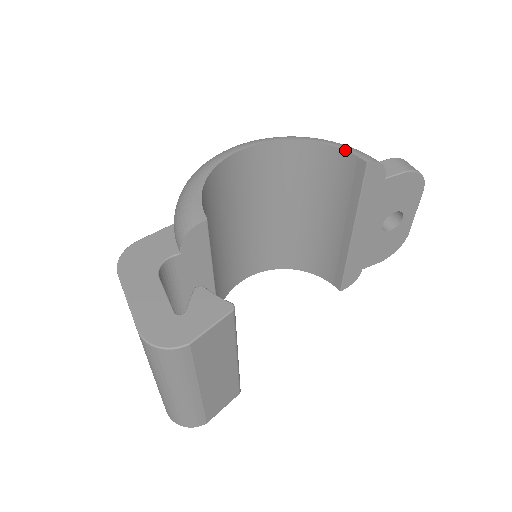
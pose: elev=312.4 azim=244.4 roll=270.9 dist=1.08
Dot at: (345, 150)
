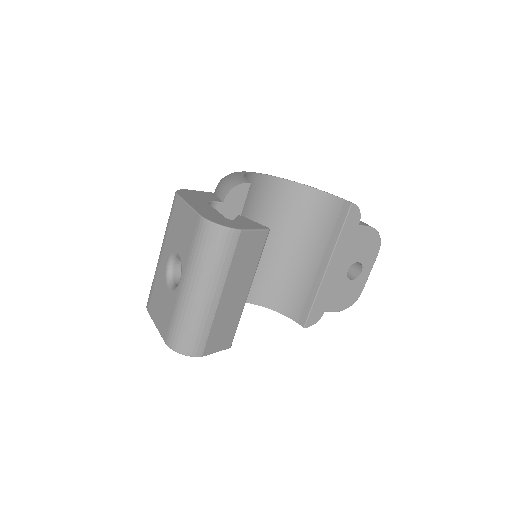
Dot at: (336, 196)
